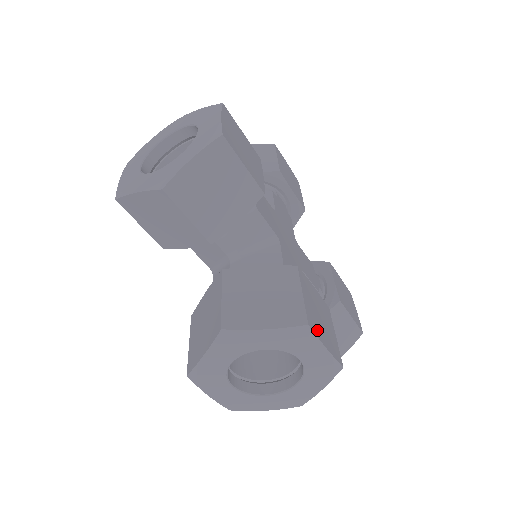
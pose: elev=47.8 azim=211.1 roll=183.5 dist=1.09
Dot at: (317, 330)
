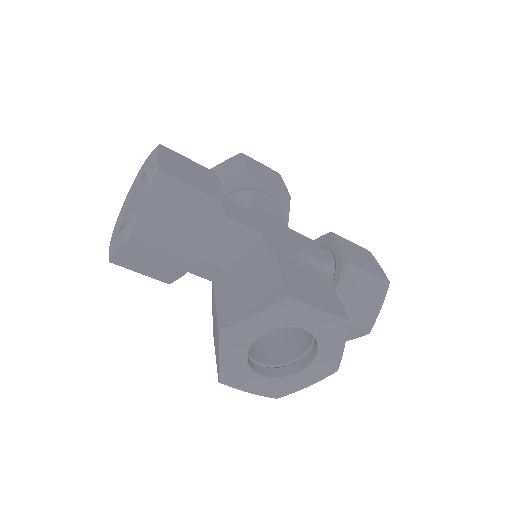
Dot at: (304, 297)
